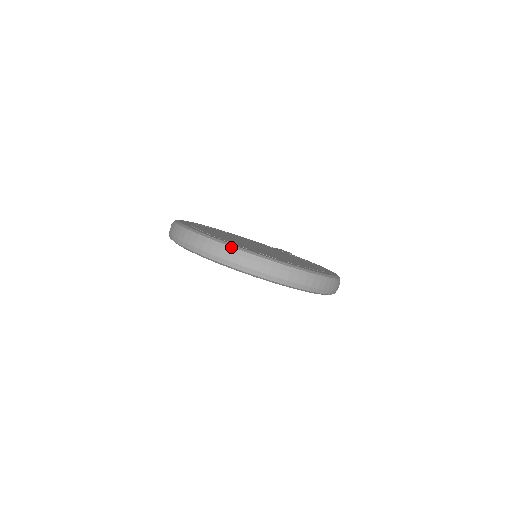
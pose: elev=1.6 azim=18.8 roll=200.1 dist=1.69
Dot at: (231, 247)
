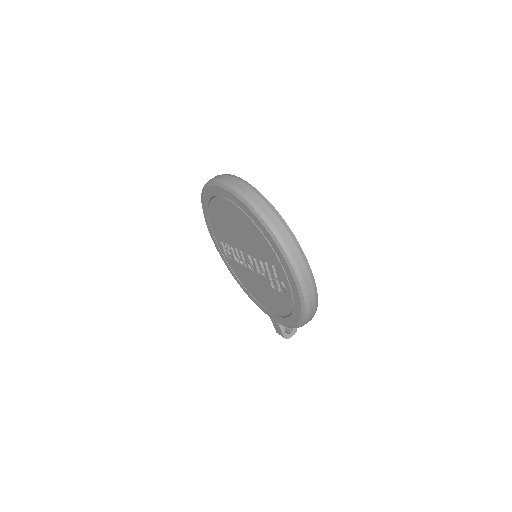
Dot at: (234, 175)
